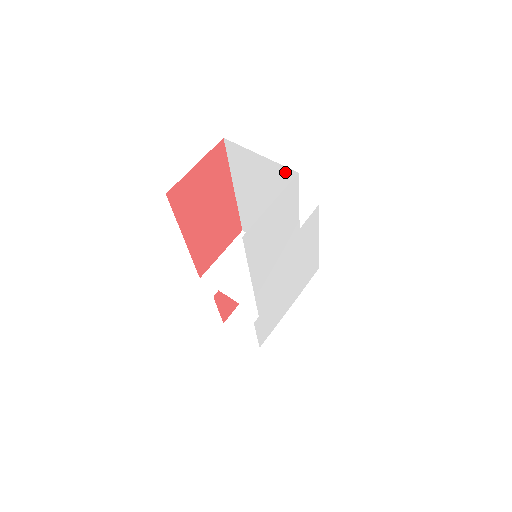
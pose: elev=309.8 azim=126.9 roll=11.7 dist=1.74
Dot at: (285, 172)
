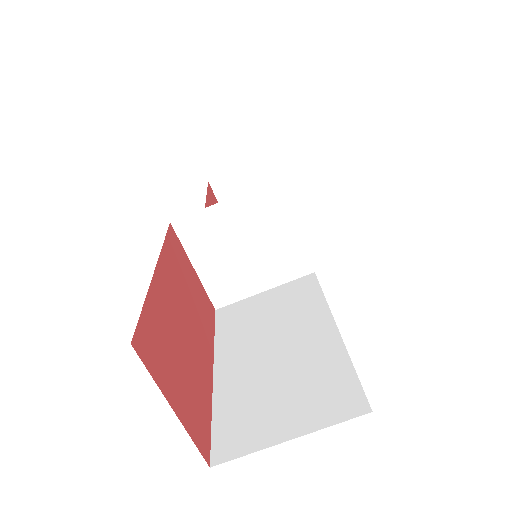
Dot at: occluded
